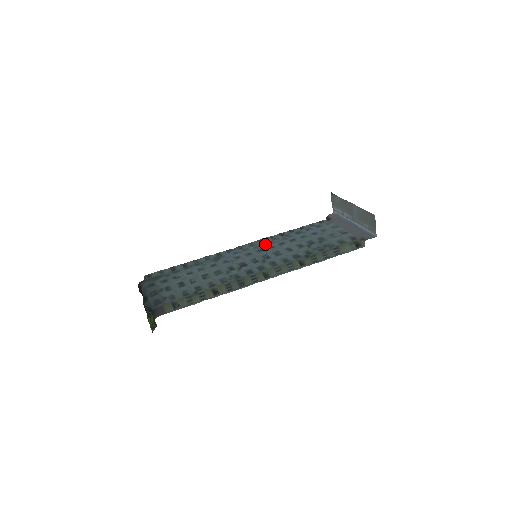
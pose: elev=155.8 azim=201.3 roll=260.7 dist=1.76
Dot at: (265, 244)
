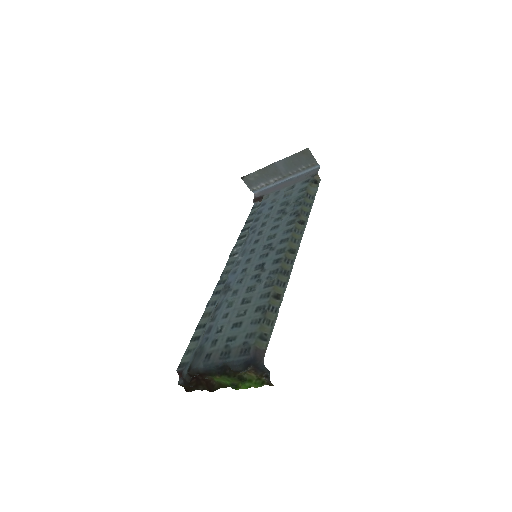
Dot at: (246, 247)
